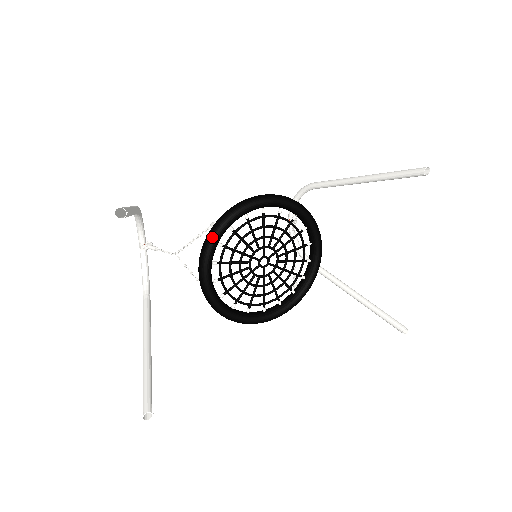
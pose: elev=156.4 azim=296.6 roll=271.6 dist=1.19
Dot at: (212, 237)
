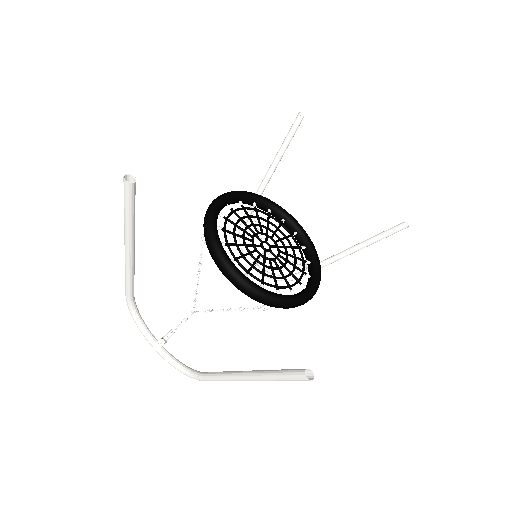
Dot at: (211, 236)
